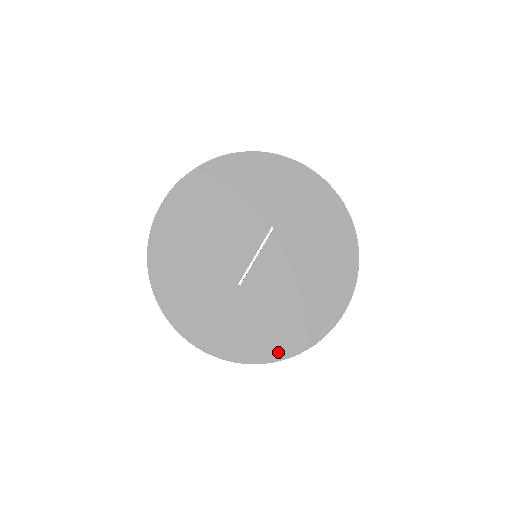
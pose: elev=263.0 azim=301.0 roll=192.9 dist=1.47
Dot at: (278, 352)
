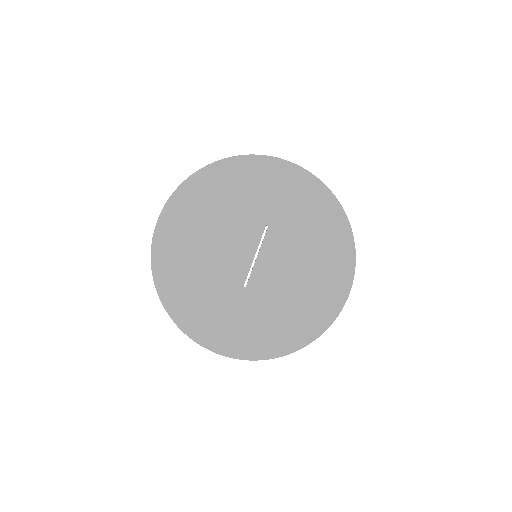
Dot at: (293, 343)
